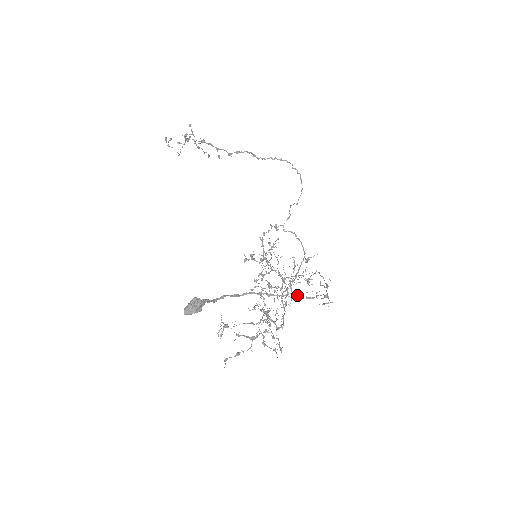
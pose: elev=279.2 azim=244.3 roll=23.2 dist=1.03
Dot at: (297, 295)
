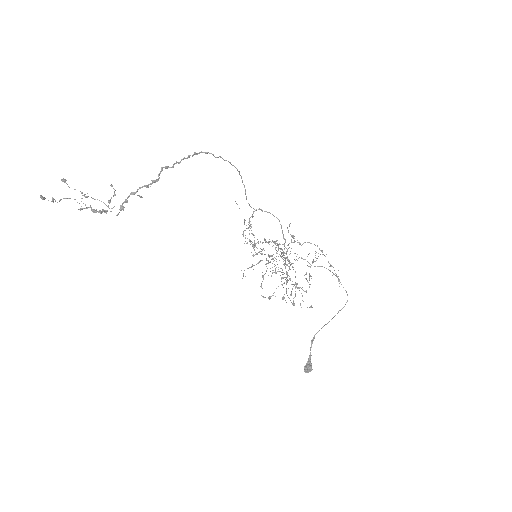
Dot at: (299, 257)
